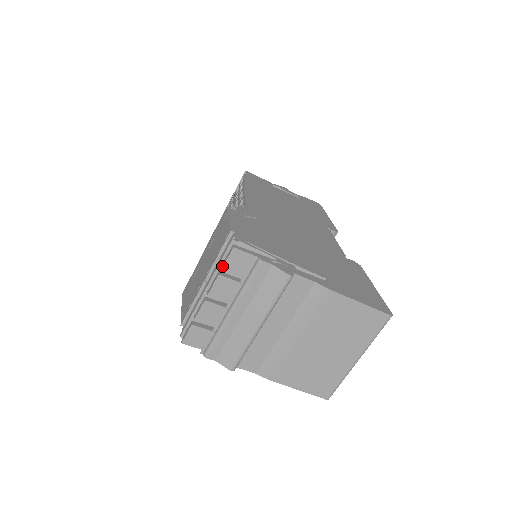
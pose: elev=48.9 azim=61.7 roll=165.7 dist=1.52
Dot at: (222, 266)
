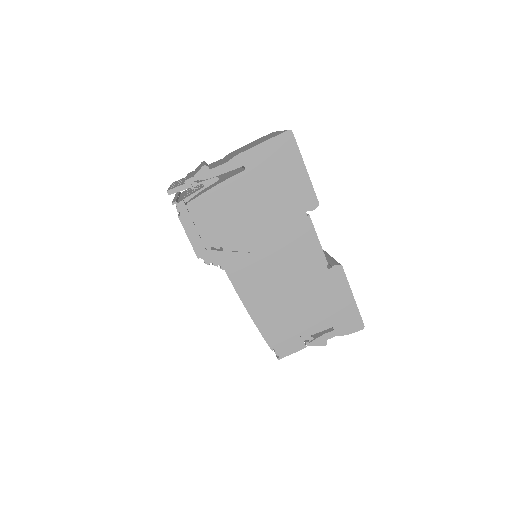
Dot at: occluded
